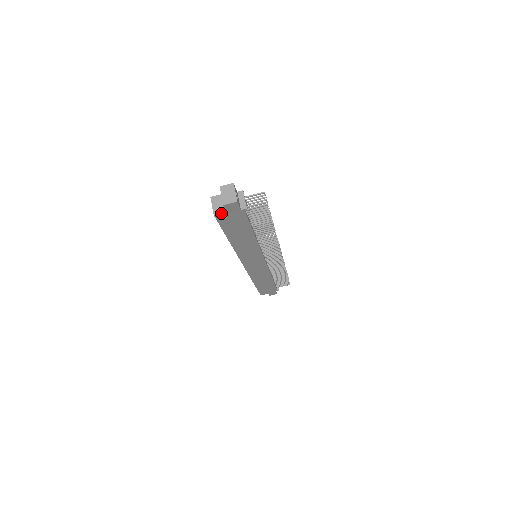
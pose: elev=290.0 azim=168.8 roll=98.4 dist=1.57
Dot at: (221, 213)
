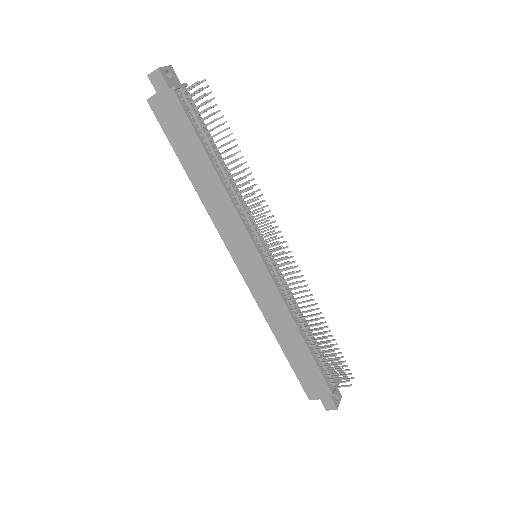
Dot at: (152, 96)
